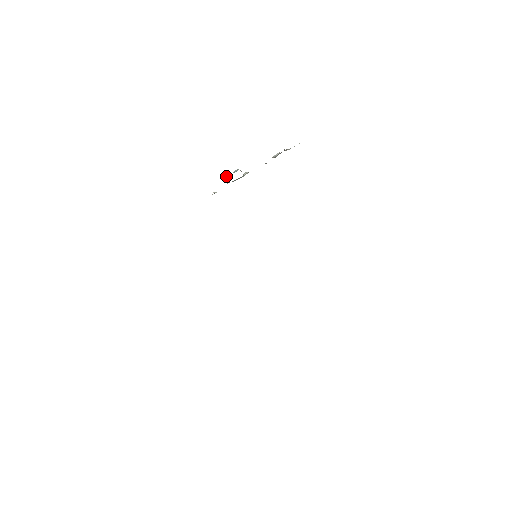
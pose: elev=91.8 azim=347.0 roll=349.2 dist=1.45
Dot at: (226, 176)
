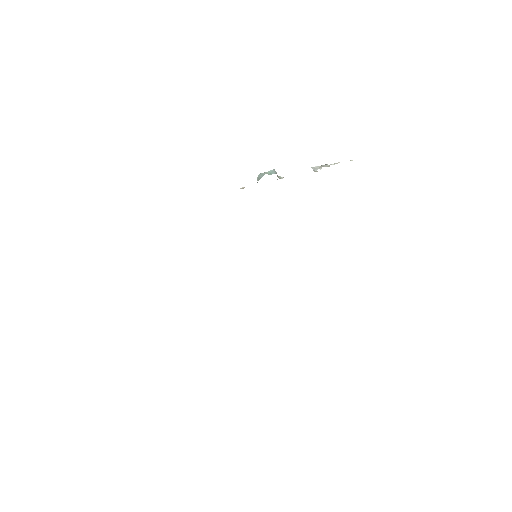
Dot at: (260, 174)
